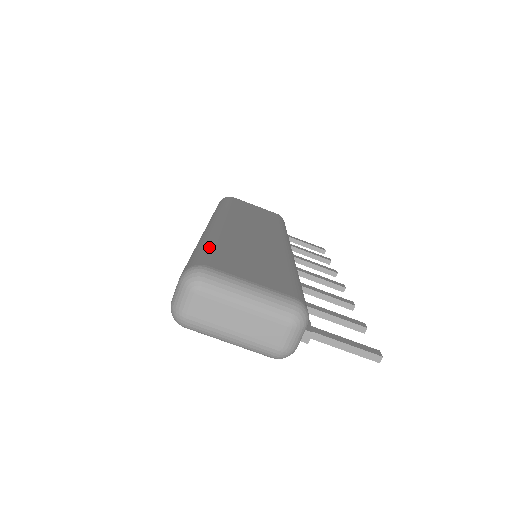
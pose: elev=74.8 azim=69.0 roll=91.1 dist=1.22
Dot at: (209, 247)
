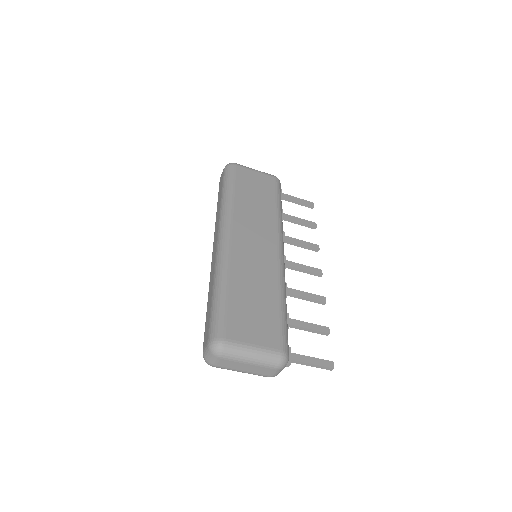
Dot at: (224, 303)
